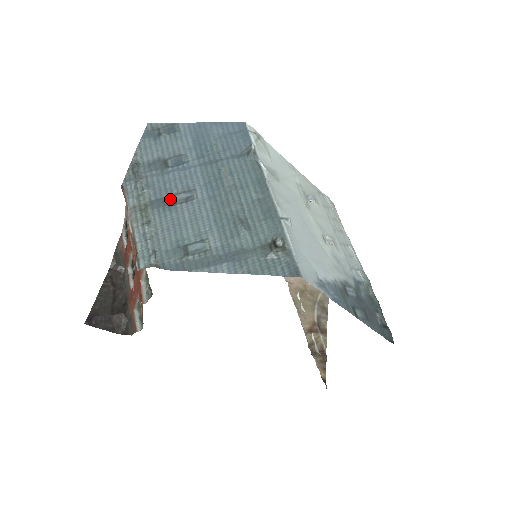
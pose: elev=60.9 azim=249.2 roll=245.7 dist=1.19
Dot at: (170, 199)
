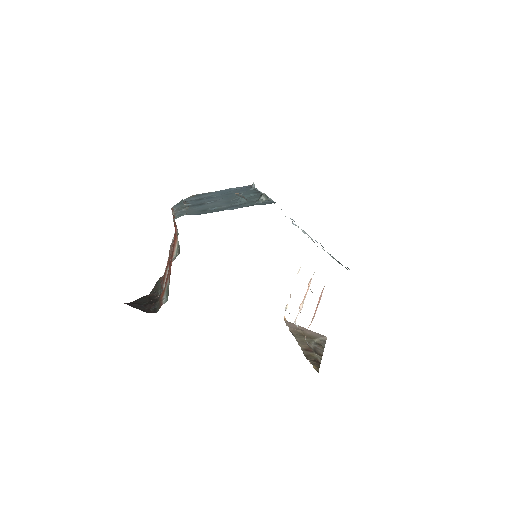
Dot at: (200, 204)
